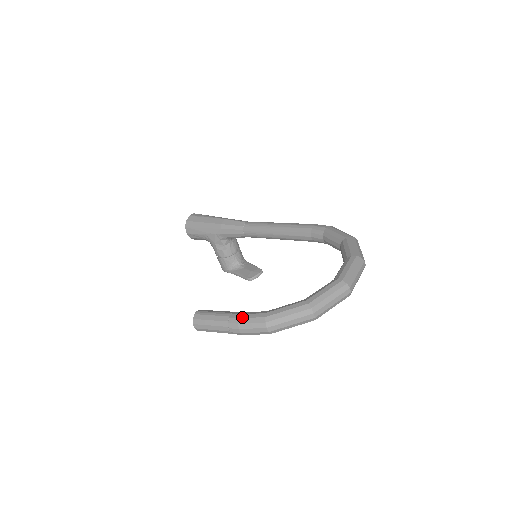
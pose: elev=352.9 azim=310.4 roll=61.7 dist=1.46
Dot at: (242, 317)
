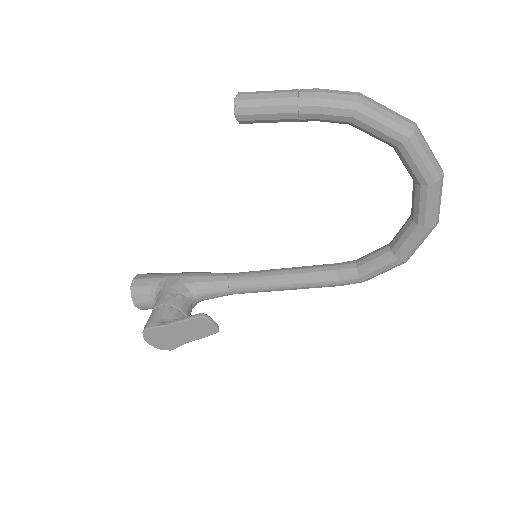
Dot at: occluded
